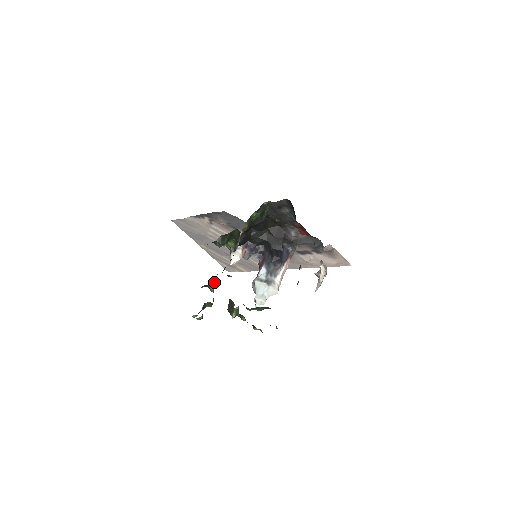
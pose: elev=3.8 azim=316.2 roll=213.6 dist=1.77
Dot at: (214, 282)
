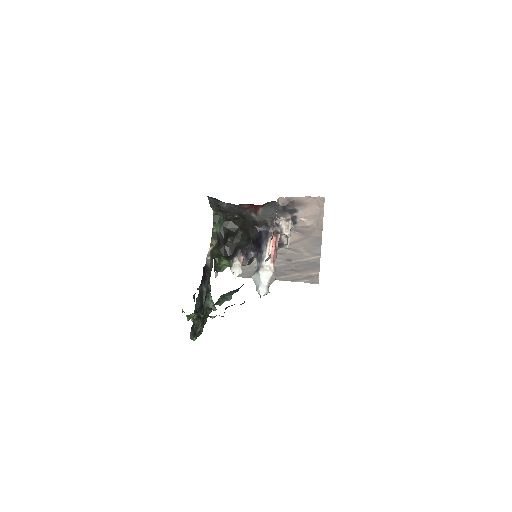
Dot at: (212, 302)
